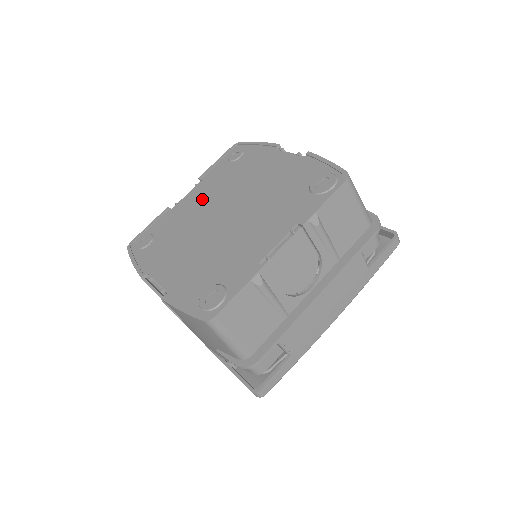
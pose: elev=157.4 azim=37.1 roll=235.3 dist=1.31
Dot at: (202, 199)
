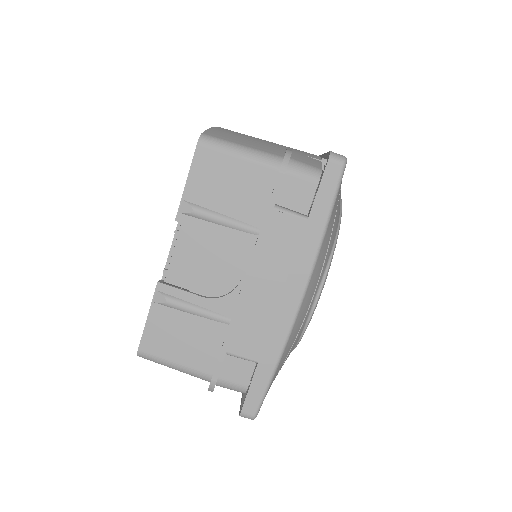
Dot at: occluded
